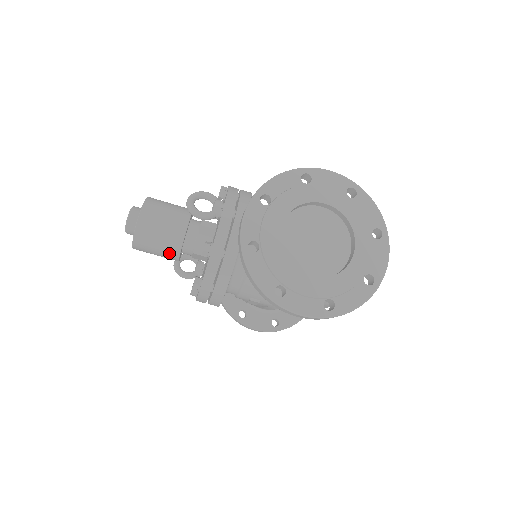
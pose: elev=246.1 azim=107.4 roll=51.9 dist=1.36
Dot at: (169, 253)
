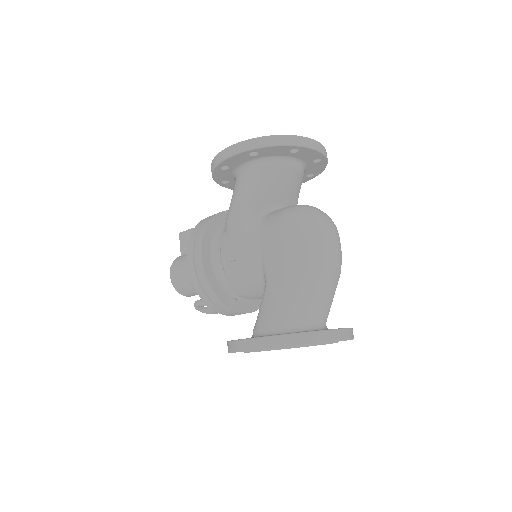
Dot at: occluded
